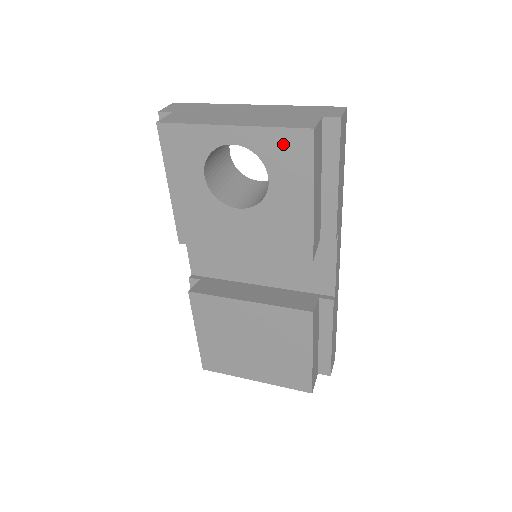
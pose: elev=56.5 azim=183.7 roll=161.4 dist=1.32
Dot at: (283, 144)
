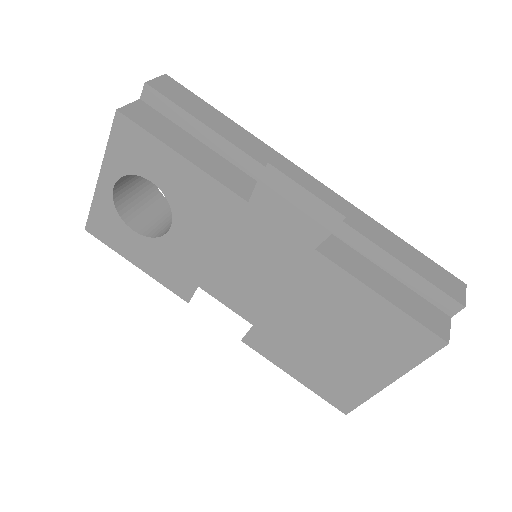
Dot at: (123, 146)
